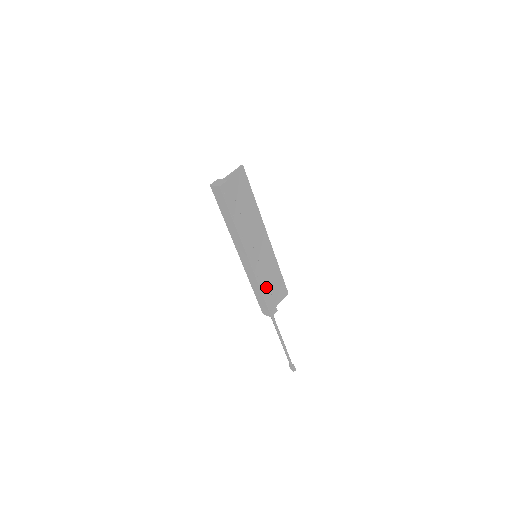
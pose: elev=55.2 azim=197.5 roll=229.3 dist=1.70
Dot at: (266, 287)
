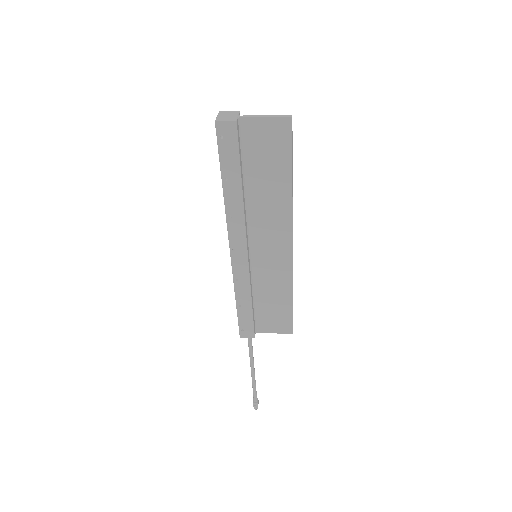
Dot at: (247, 301)
